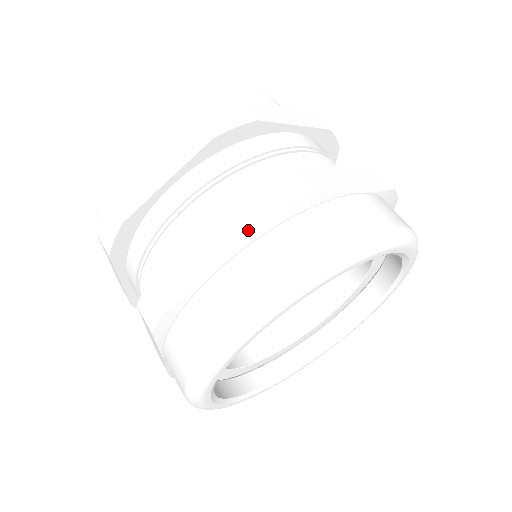
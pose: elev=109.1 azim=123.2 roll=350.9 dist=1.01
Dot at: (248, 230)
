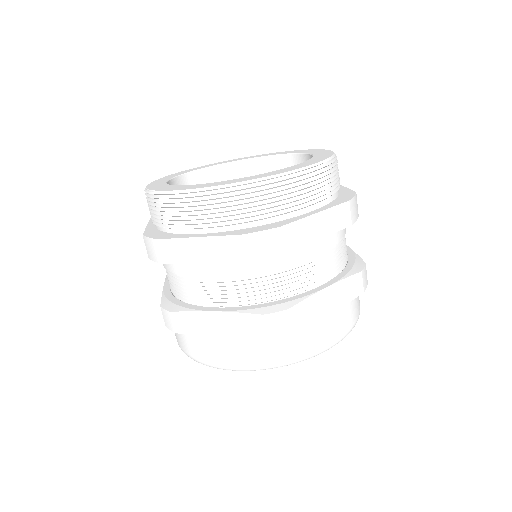
Dot at: (241, 332)
